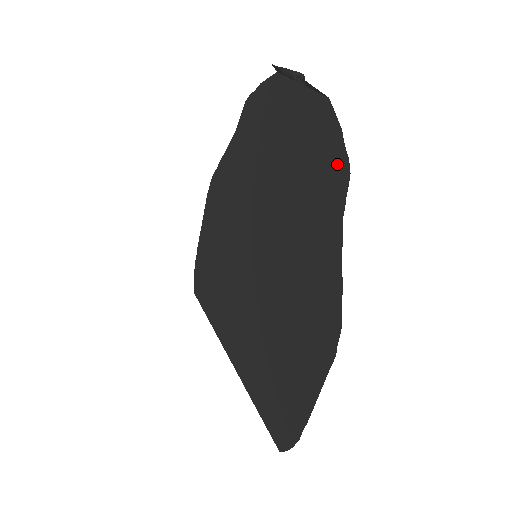
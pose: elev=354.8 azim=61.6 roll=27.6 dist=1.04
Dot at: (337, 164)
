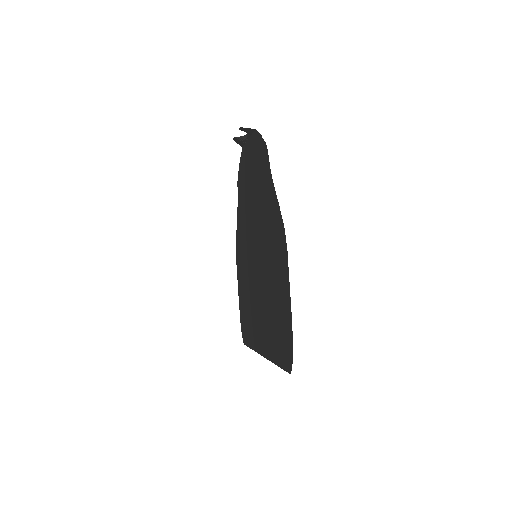
Dot at: (263, 151)
